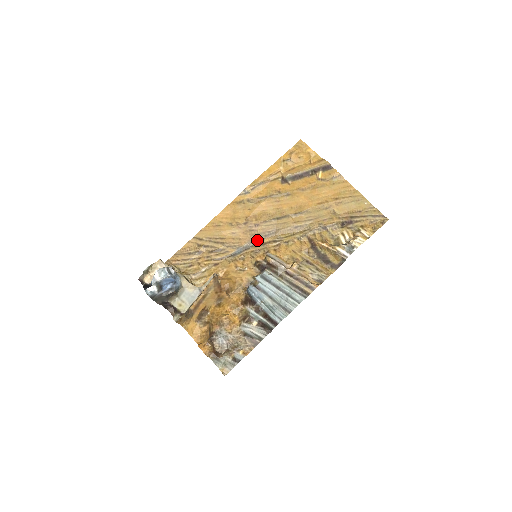
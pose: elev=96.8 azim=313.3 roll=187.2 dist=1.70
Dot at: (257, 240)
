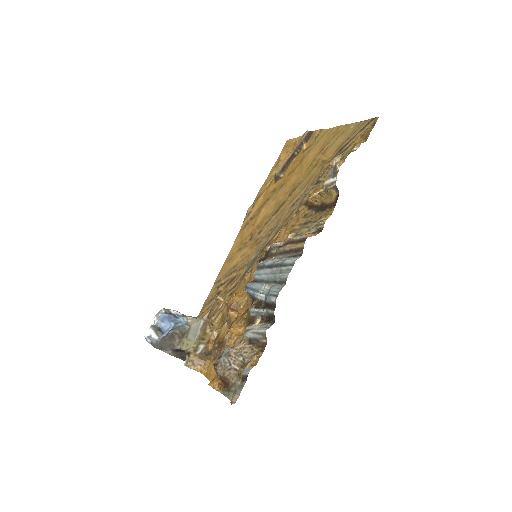
Dot at: (262, 245)
